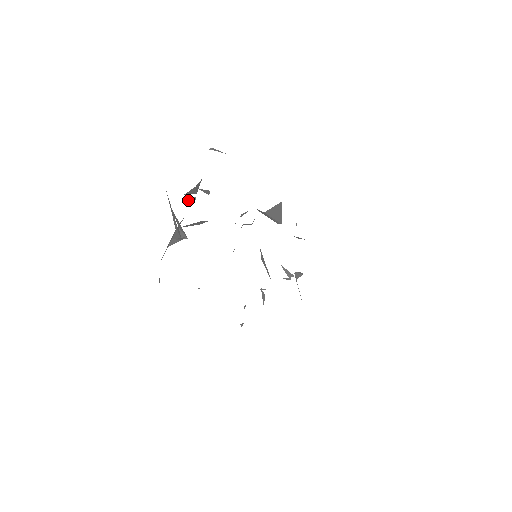
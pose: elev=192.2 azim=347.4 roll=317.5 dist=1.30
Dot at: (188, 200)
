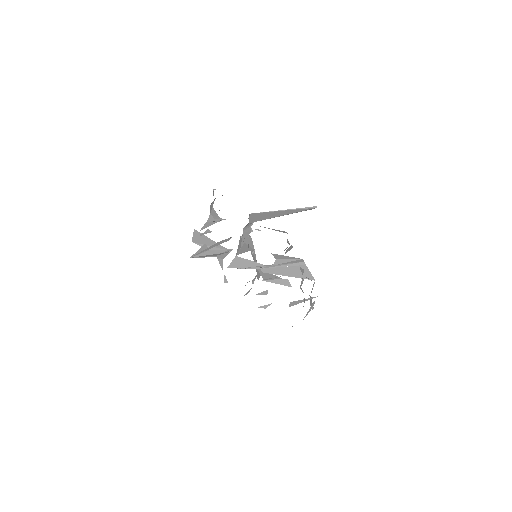
Dot at: (204, 233)
